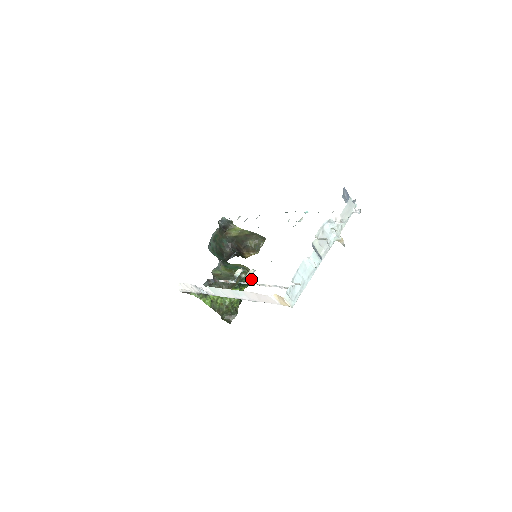
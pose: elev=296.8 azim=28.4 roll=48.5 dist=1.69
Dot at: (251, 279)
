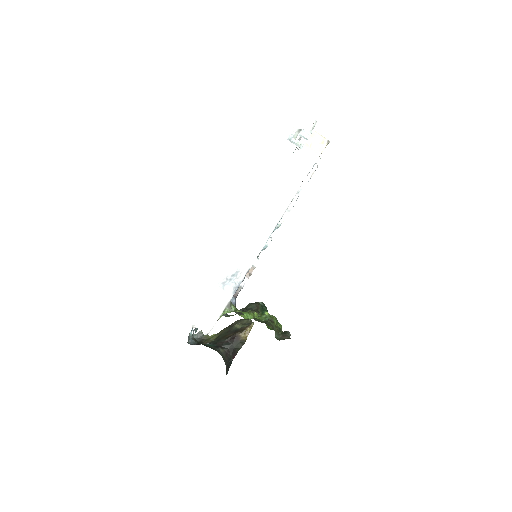
Dot at: occluded
